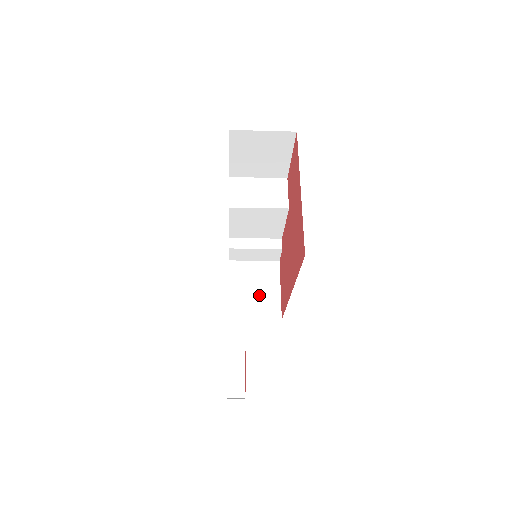
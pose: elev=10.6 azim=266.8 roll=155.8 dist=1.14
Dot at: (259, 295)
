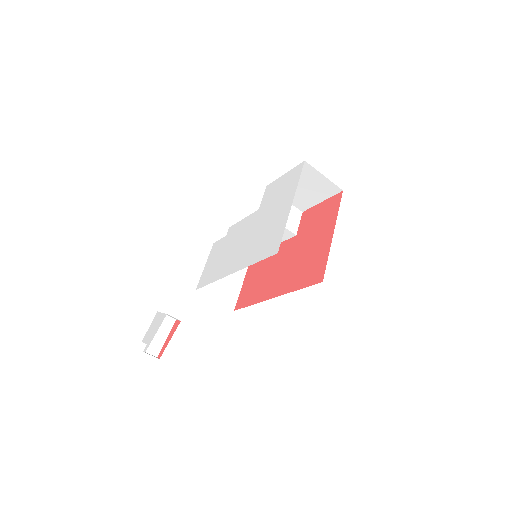
Dot at: (225, 283)
